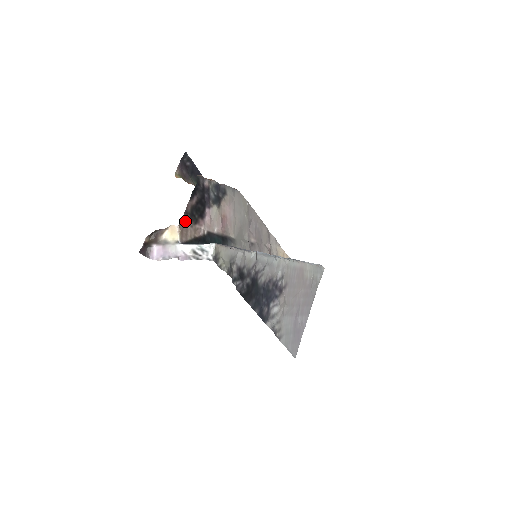
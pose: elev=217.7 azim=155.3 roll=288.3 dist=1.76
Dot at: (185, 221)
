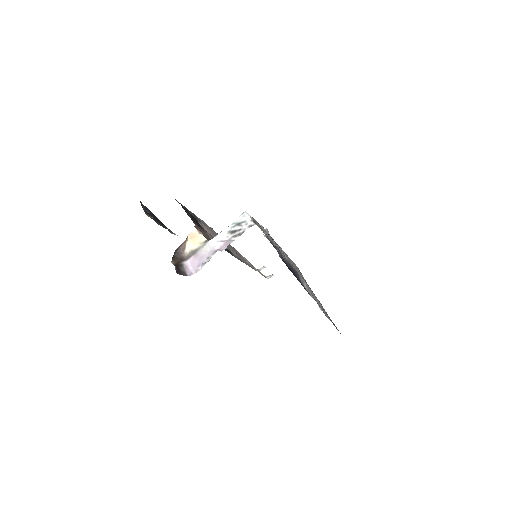
Dot at: (197, 226)
